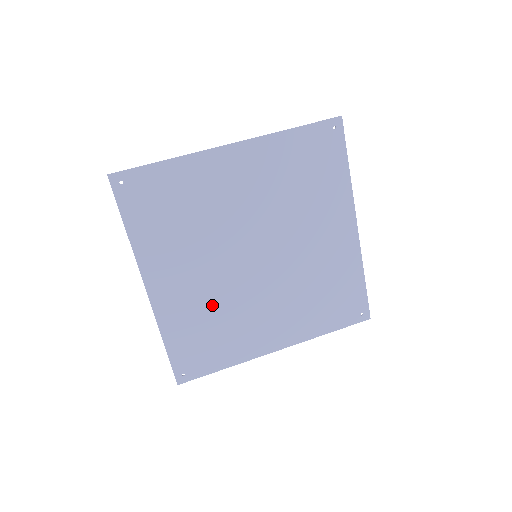
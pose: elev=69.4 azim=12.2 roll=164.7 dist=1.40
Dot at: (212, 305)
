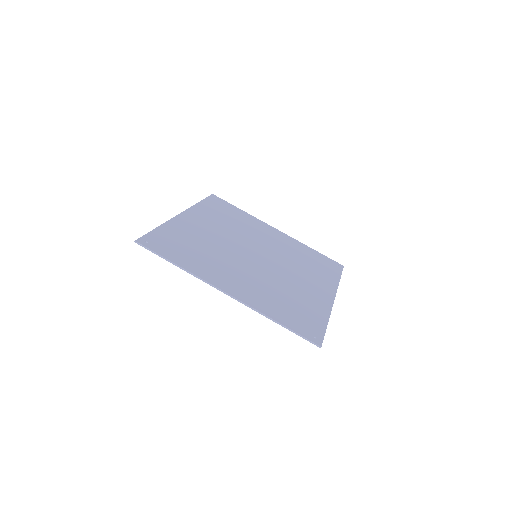
Dot at: (270, 288)
